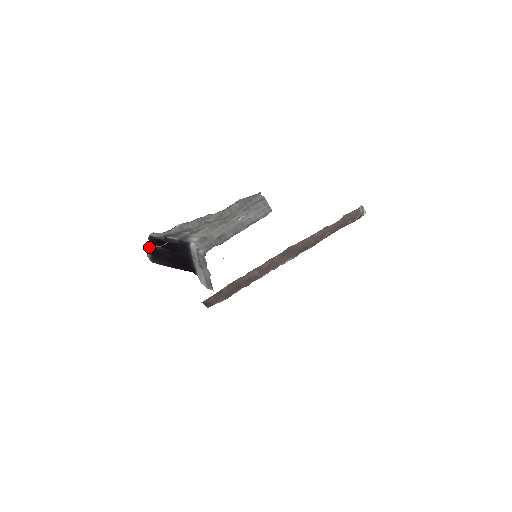
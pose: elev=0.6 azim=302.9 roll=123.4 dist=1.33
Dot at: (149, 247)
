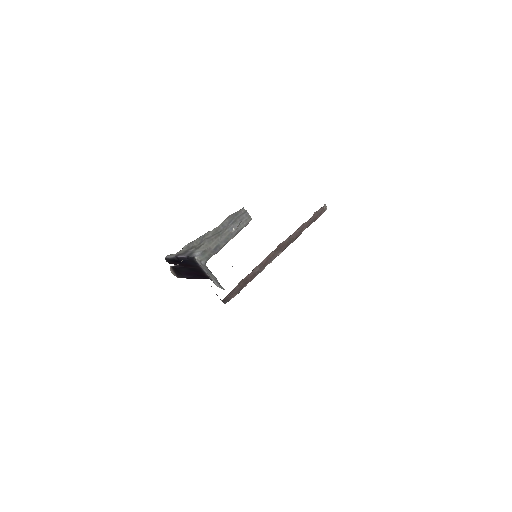
Dot at: (170, 267)
